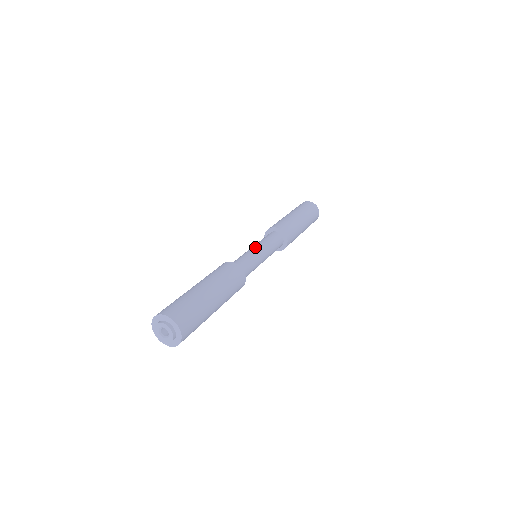
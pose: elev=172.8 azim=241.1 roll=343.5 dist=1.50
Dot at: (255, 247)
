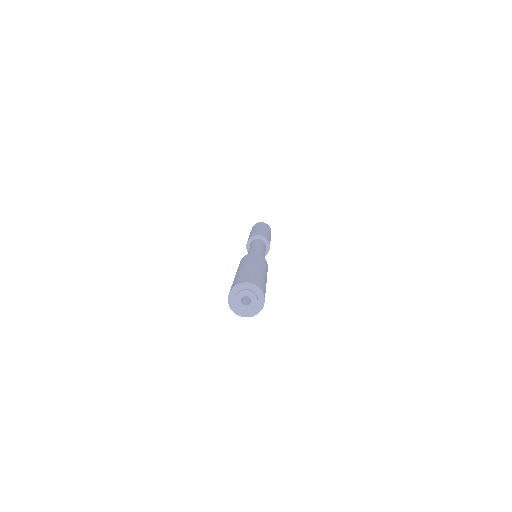
Dot at: (257, 247)
